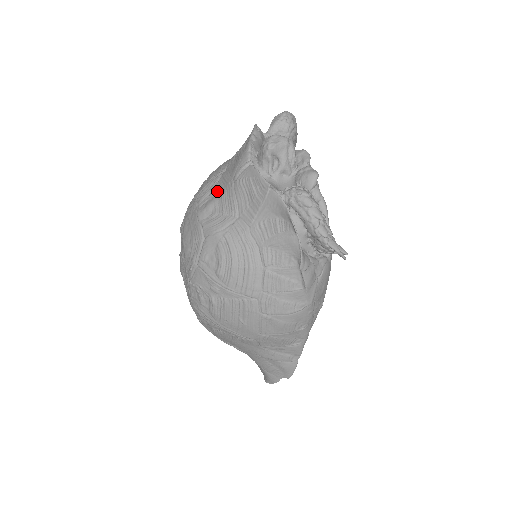
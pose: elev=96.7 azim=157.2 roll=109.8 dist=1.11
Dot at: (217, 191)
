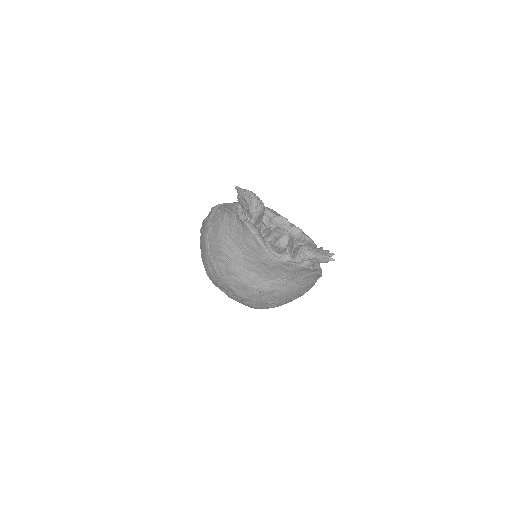
Dot at: (250, 269)
